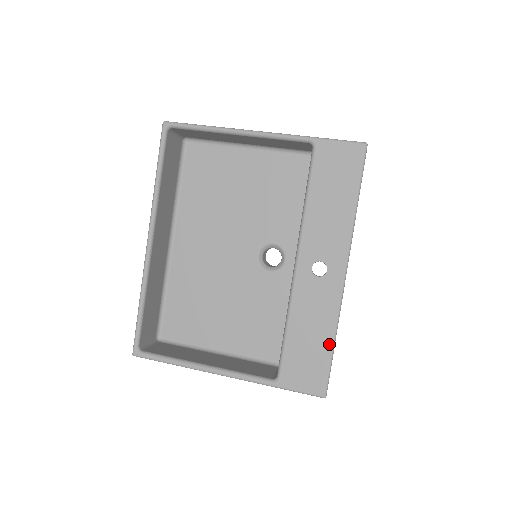
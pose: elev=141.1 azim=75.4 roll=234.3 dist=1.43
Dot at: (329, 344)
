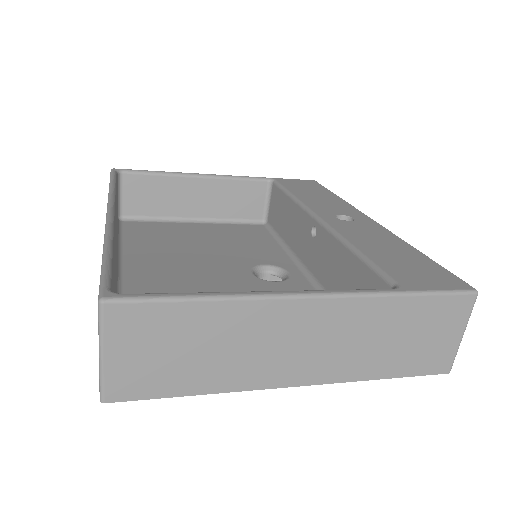
Dot at: (418, 253)
